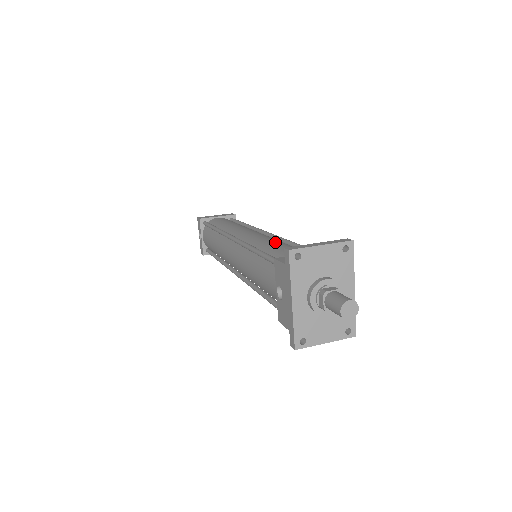
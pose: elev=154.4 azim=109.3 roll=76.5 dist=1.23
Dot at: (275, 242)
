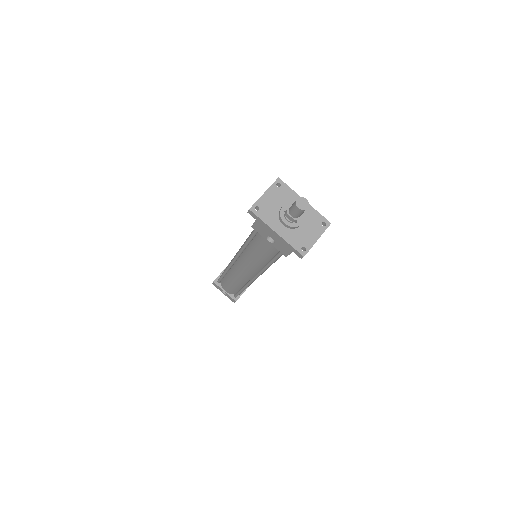
Dot at: occluded
